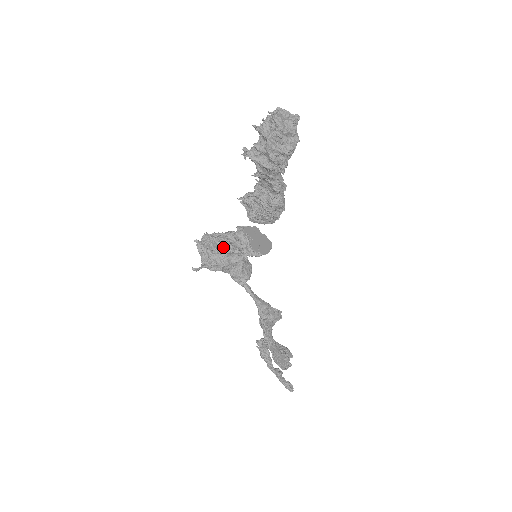
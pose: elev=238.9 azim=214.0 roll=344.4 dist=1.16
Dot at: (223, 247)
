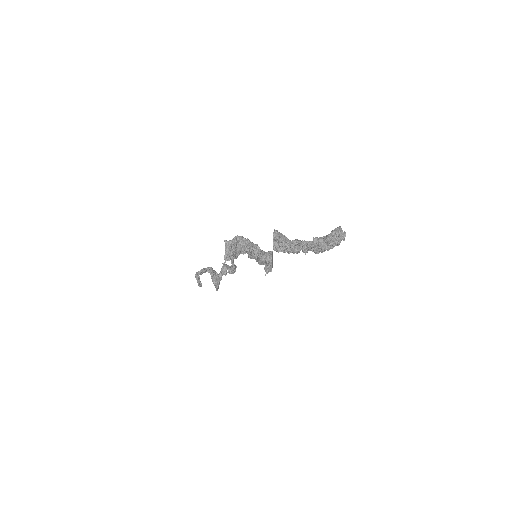
Dot at: (244, 252)
